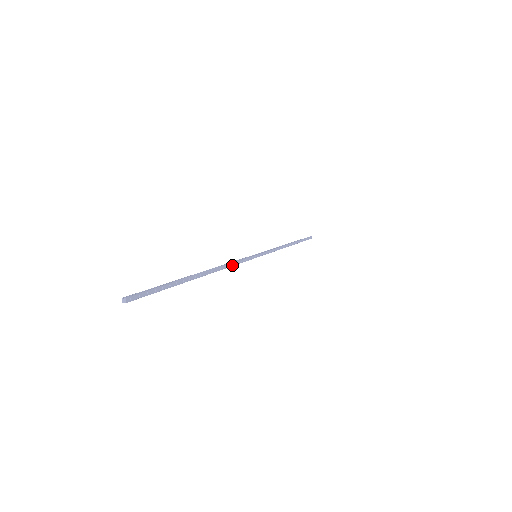
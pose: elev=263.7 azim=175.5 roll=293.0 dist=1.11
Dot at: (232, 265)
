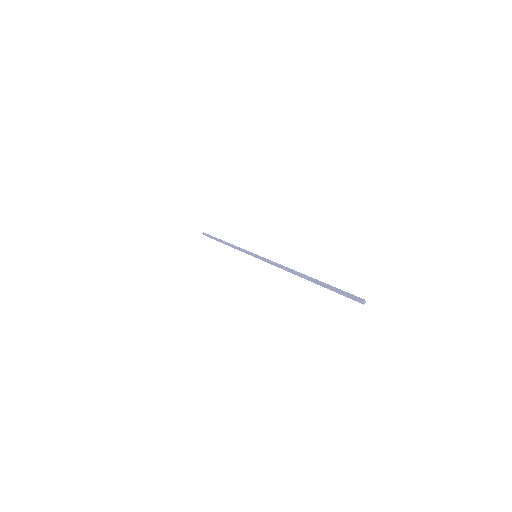
Dot at: (279, 265)
